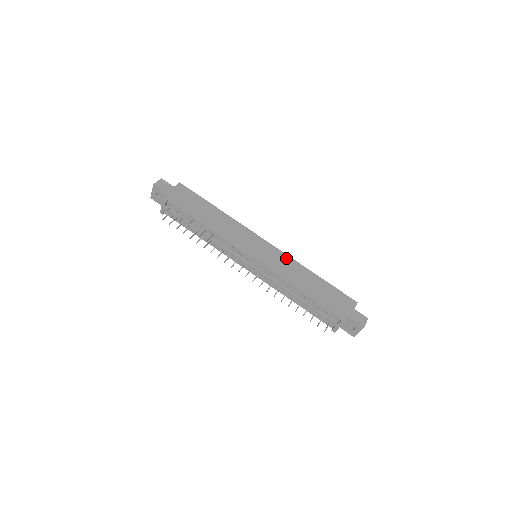
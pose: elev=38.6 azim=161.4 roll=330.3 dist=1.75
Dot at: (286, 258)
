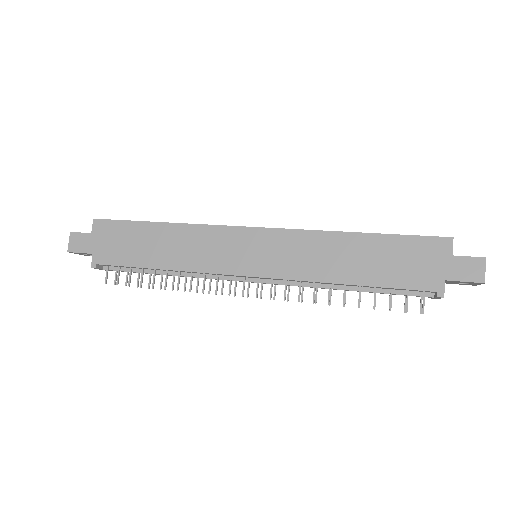
Dot at: (297, 237)
